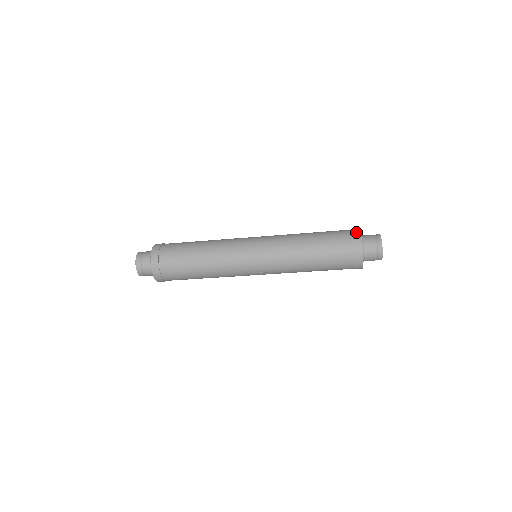
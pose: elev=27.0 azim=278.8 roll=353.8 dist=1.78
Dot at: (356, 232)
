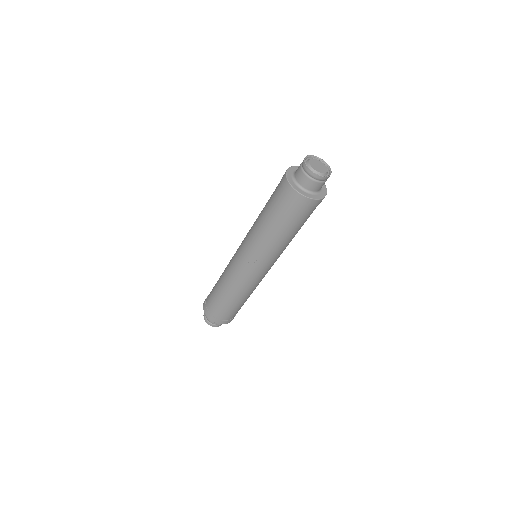
Dot at: occluded
